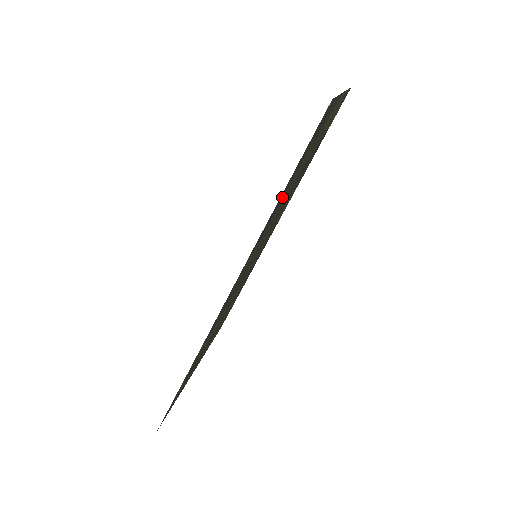
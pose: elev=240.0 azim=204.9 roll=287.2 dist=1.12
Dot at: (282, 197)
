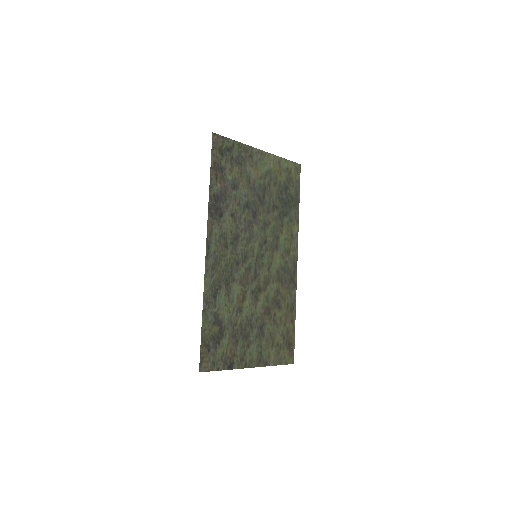
Dot at: (222, 189)
